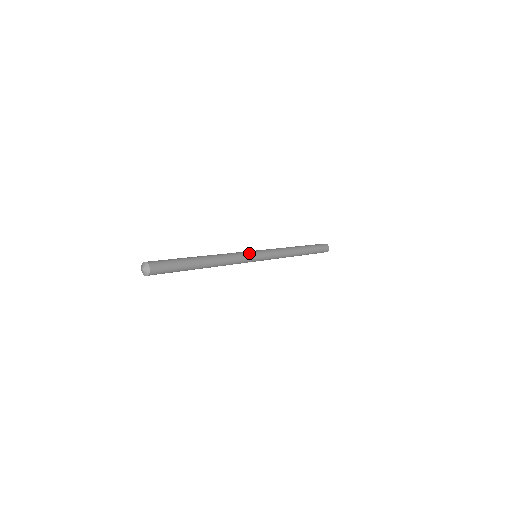
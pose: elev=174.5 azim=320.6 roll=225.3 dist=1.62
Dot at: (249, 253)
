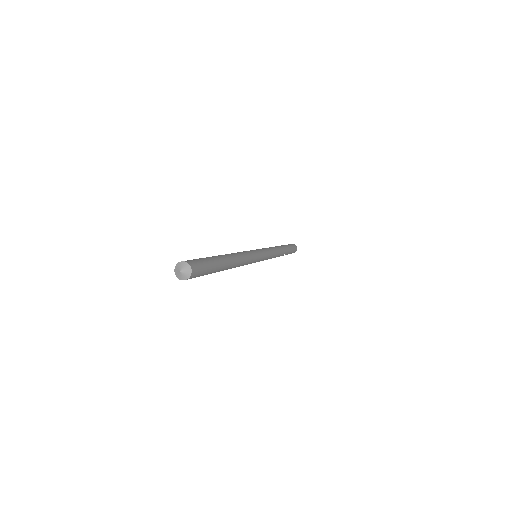
Dot at: occluded
